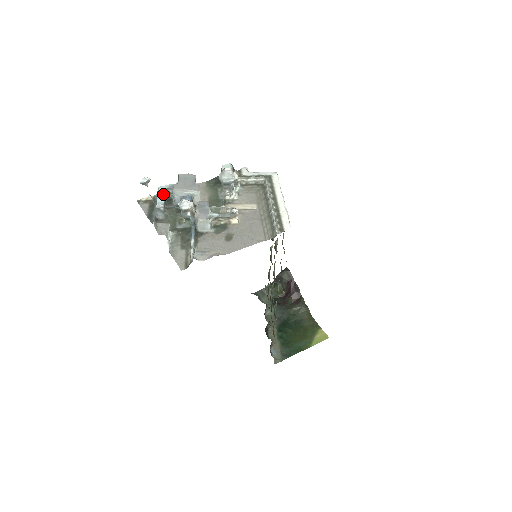
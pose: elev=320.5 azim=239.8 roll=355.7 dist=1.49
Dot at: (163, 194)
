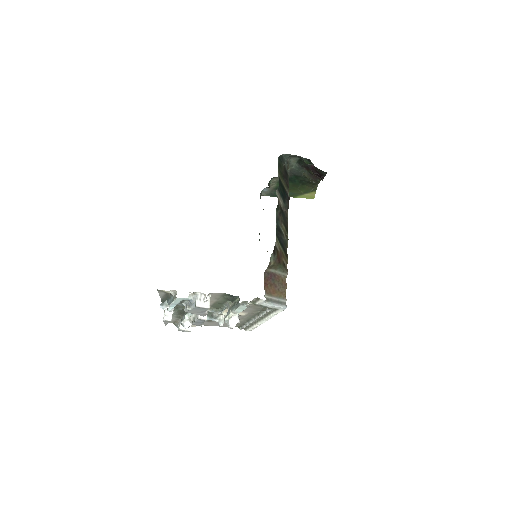
Dot at: (178, 303)
